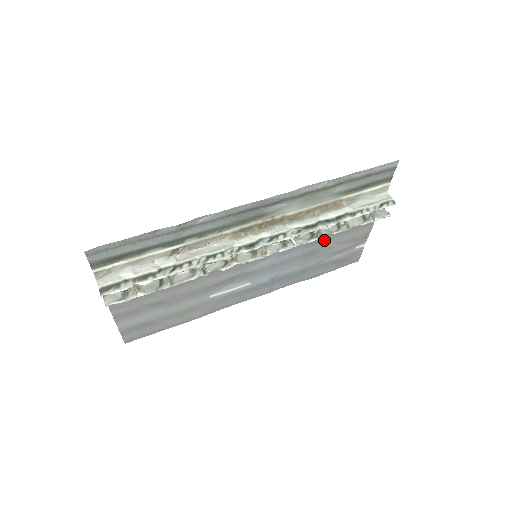
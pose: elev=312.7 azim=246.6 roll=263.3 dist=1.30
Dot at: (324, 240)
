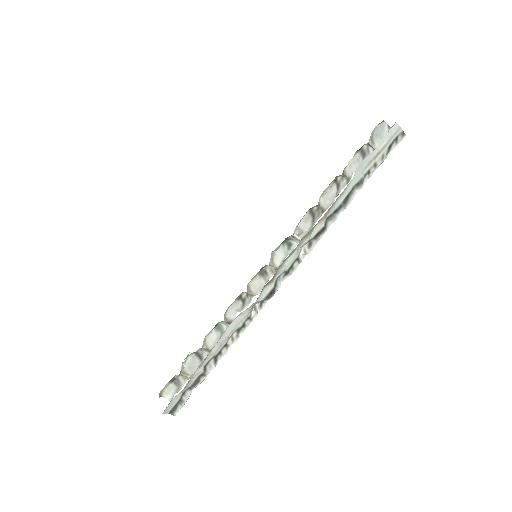
Dot at: occluded
